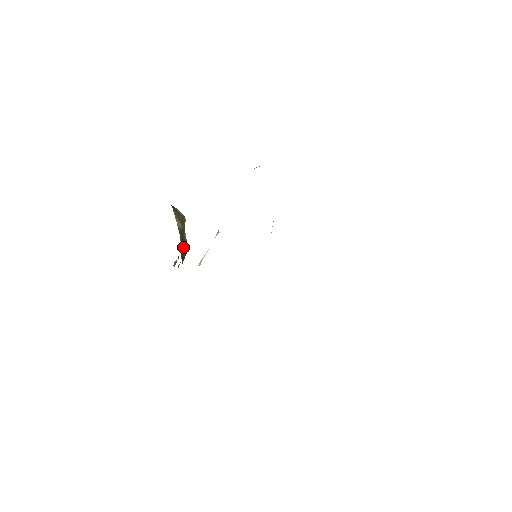
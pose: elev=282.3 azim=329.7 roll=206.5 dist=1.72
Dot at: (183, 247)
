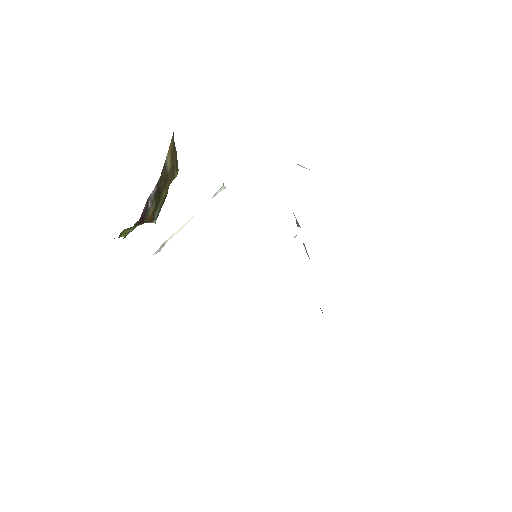
Dot at: (153, 204)
